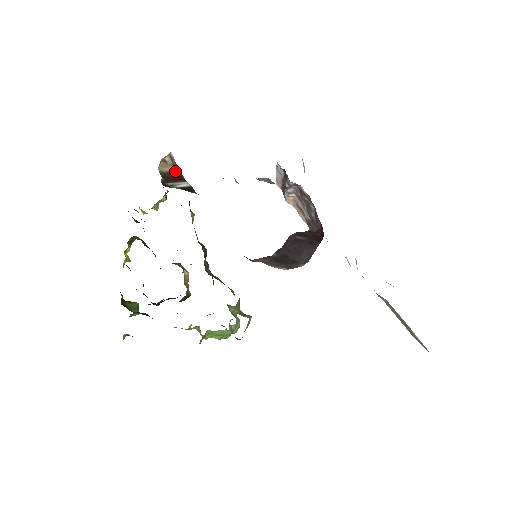
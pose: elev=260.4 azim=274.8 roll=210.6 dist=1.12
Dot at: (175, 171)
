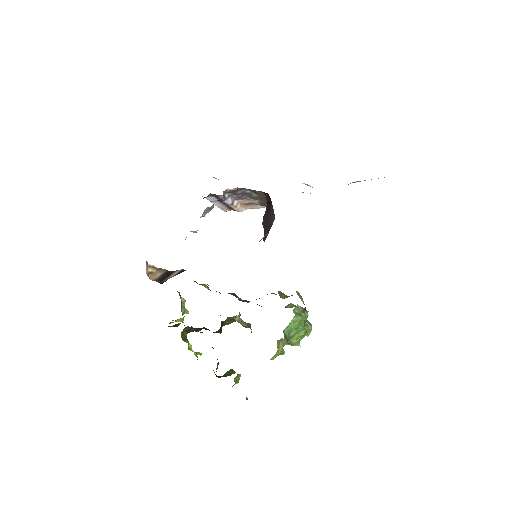
Dot at: (164, 273)
